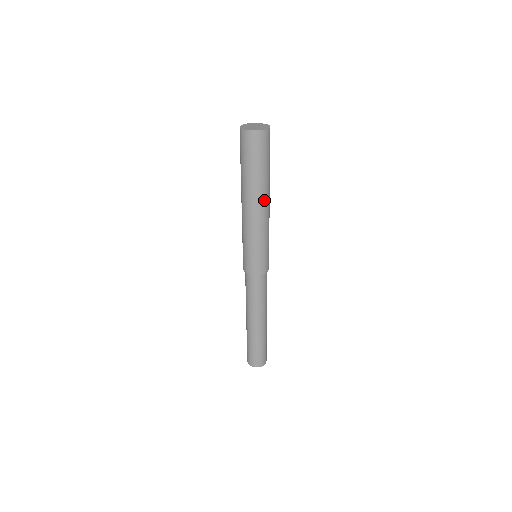
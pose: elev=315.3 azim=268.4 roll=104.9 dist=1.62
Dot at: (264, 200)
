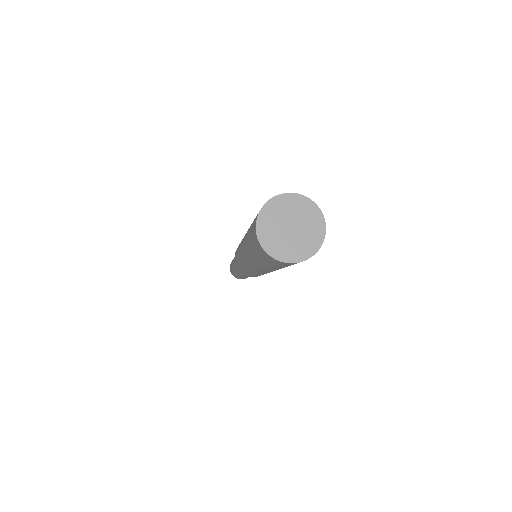
Dot at: occluded
